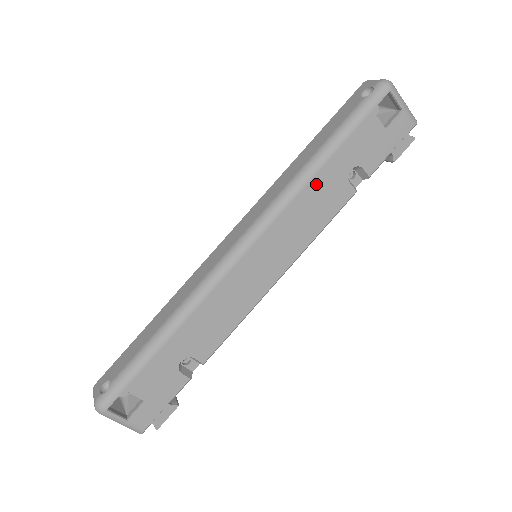
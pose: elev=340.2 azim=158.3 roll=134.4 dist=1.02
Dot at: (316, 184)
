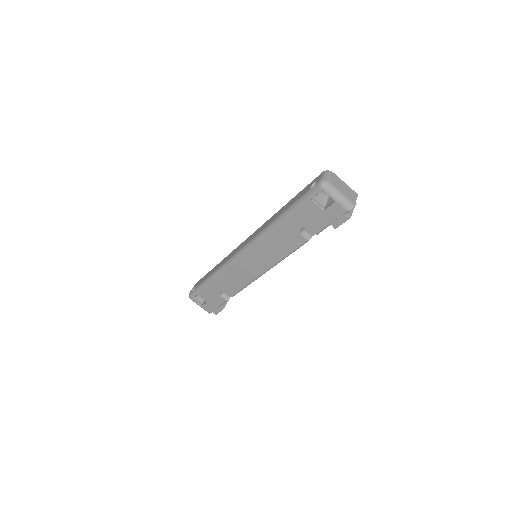
Dot at: (279, 232)
